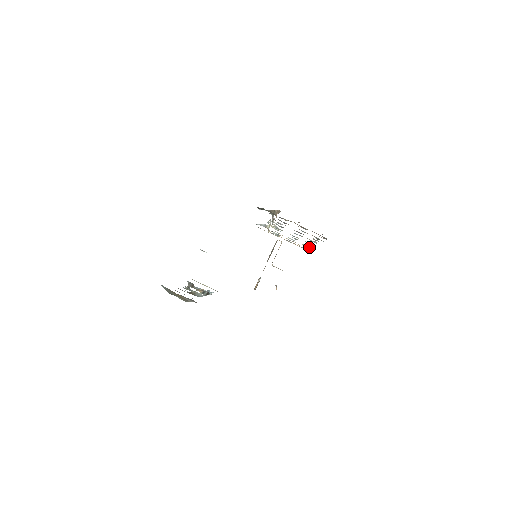
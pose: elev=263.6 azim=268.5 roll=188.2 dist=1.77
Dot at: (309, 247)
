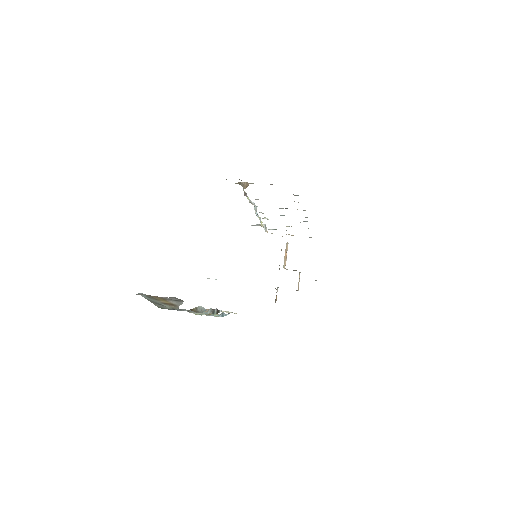
Dot at: (308, 228)
